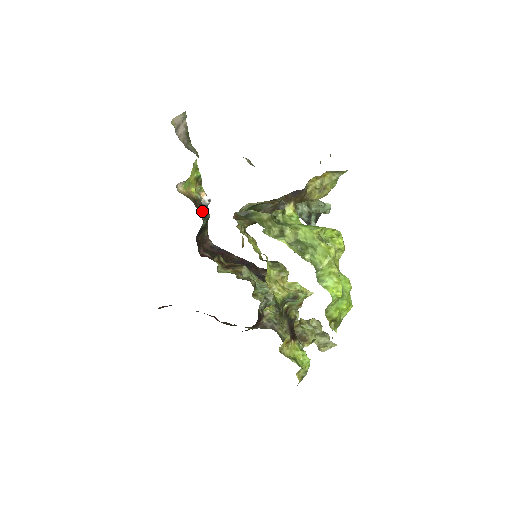
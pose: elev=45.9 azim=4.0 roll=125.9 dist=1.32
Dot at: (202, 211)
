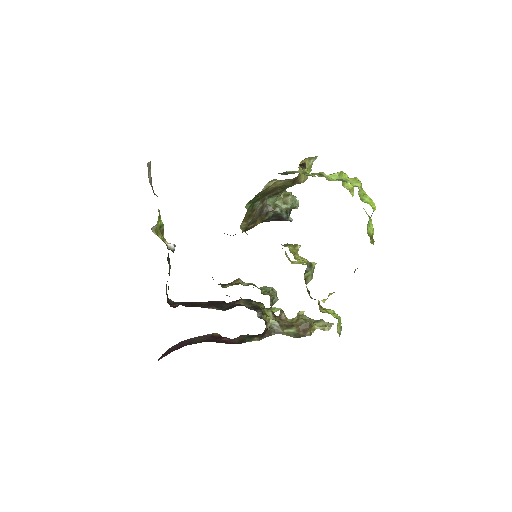
Dot at: occluded
